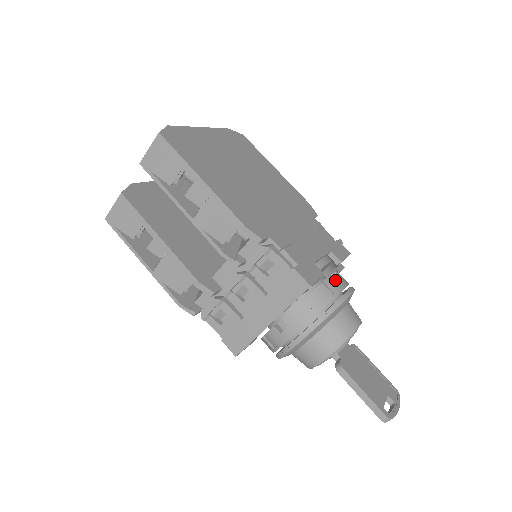
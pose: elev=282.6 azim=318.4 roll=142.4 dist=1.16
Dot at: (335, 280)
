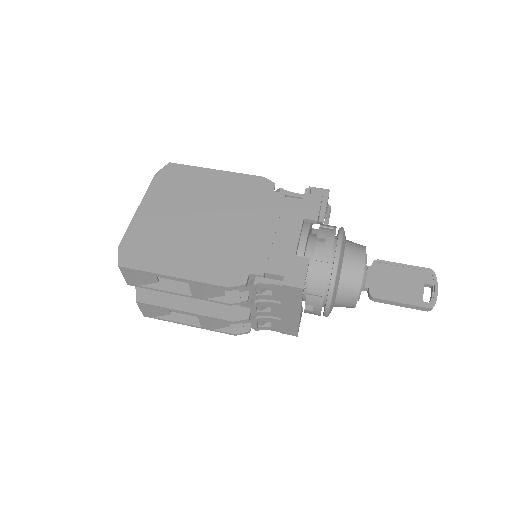
Dot at: (321, 248)
